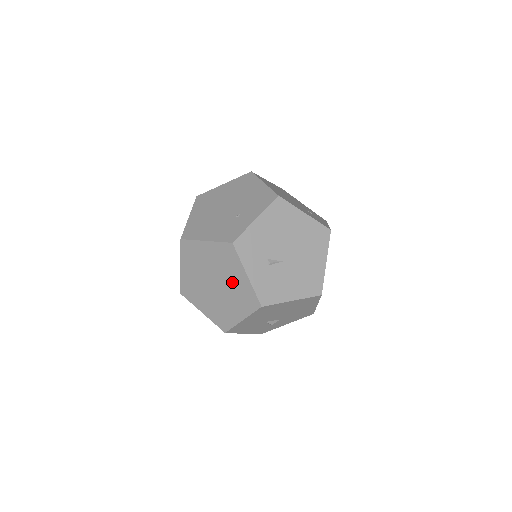
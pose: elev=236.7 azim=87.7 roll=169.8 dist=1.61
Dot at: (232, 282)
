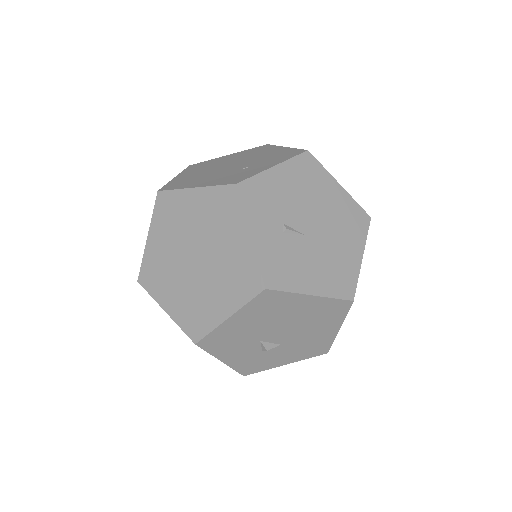
Dot at: (224, 251)
